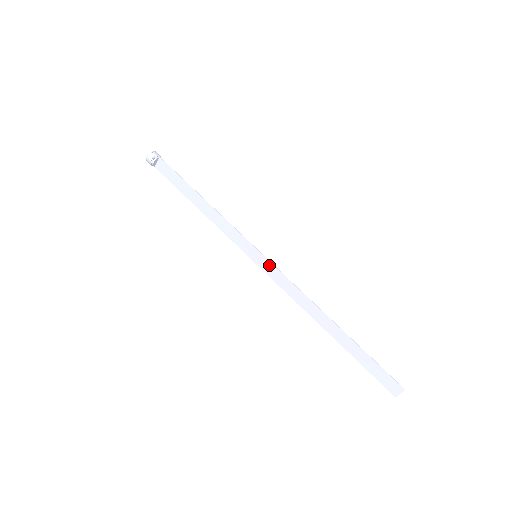
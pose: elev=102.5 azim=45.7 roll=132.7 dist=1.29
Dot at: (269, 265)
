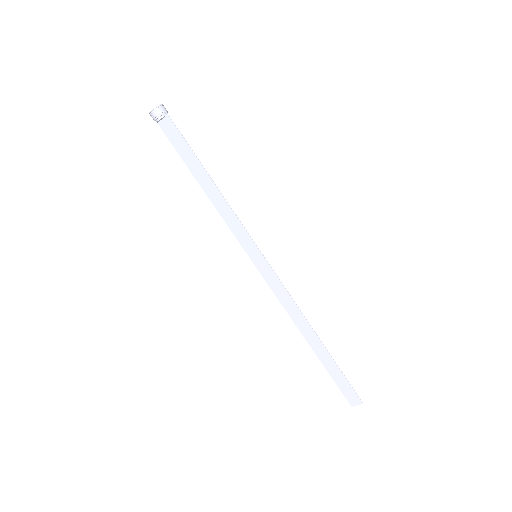
Dot at: (268, 269)
